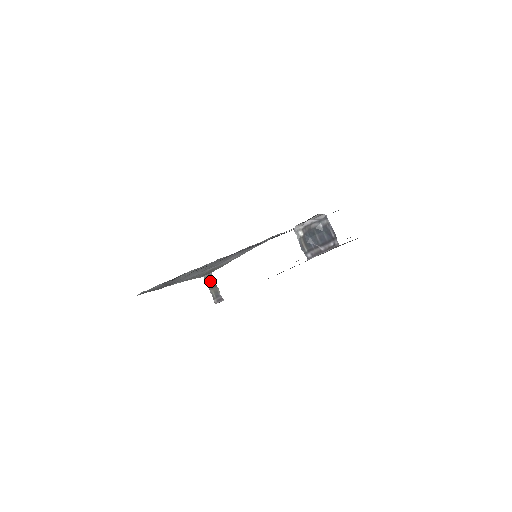
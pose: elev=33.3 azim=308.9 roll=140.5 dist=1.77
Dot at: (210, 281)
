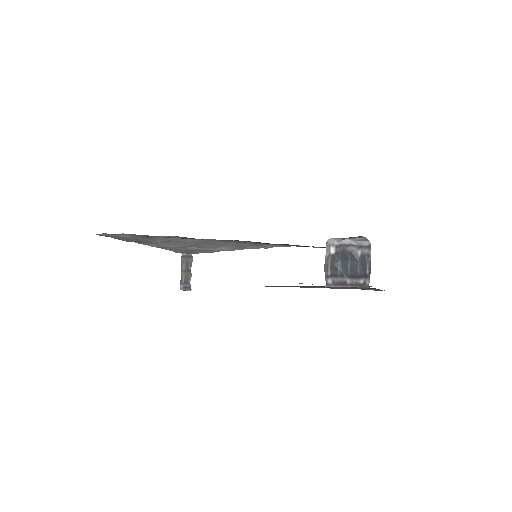
Dot at: (186, 262)
